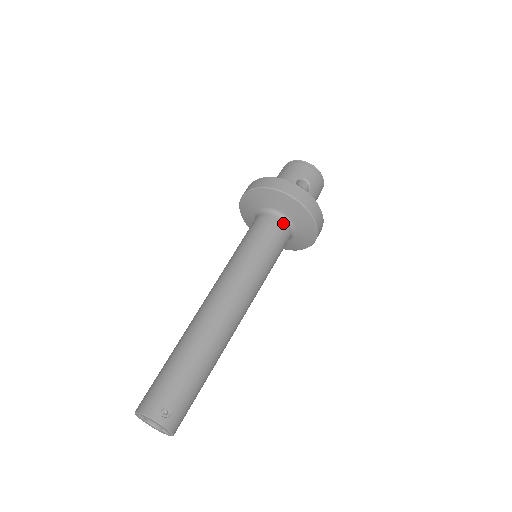
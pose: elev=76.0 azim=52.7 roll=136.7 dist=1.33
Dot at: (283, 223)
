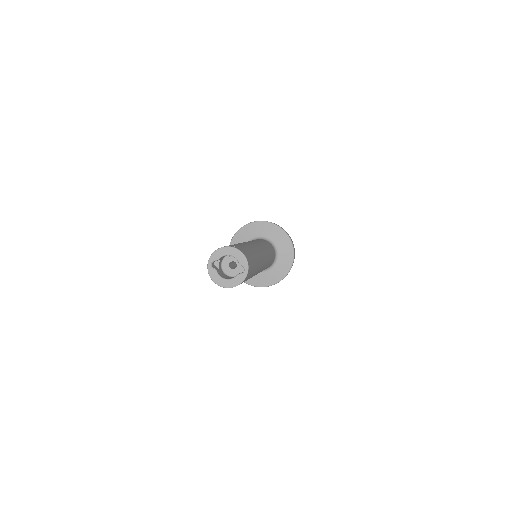
Dot at: occluded
